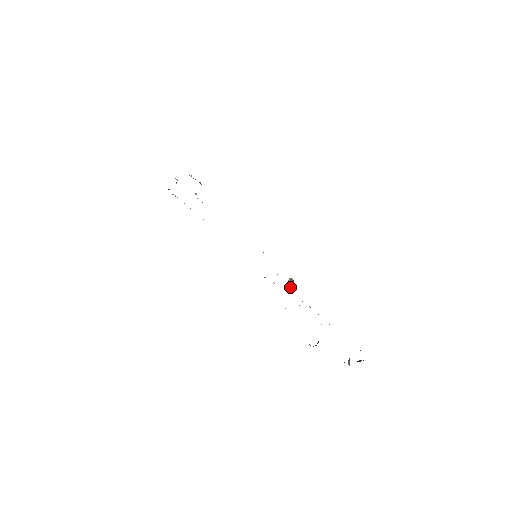
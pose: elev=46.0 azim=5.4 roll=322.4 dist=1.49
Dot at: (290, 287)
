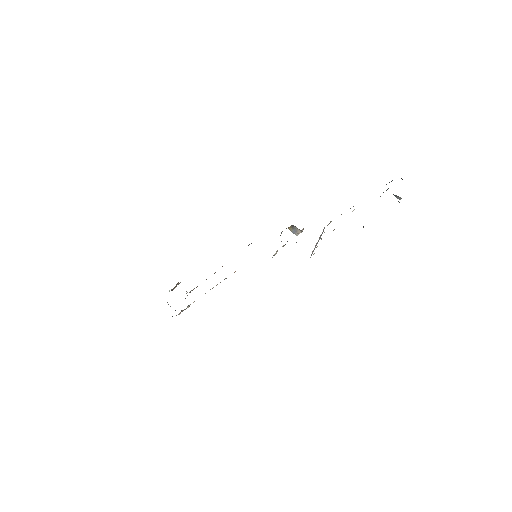
Dot at: (299, 233)
